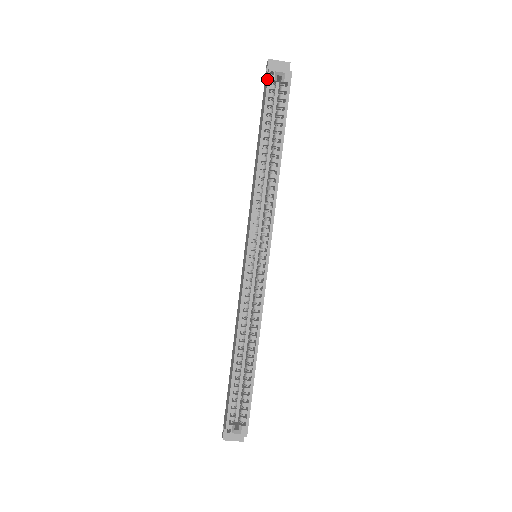
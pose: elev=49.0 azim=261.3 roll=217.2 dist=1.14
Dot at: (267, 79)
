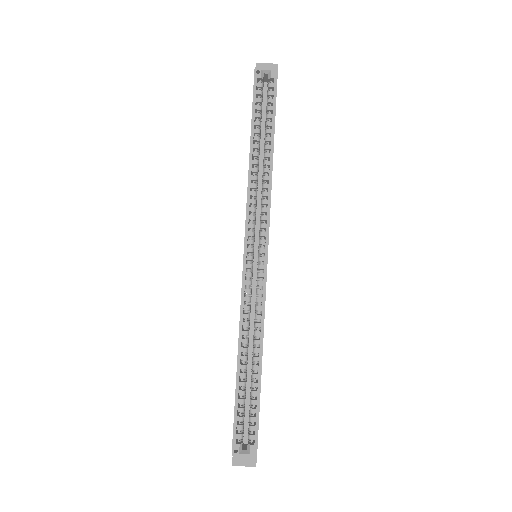
Dot at: occluded
